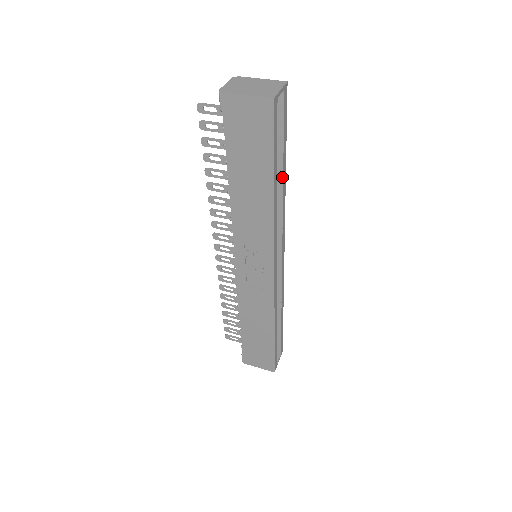
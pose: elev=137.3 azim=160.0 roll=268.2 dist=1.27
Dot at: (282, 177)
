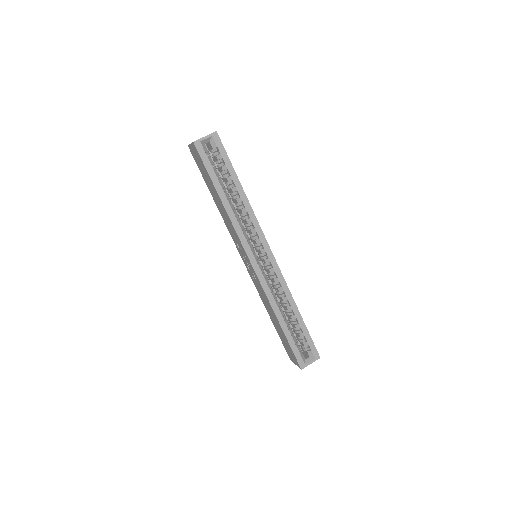
Dot at: (238, 192)
